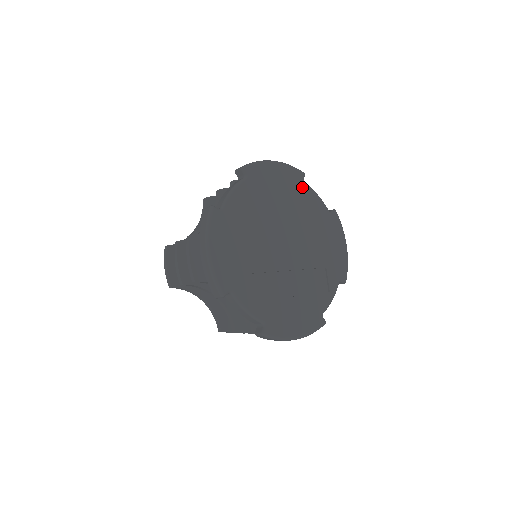
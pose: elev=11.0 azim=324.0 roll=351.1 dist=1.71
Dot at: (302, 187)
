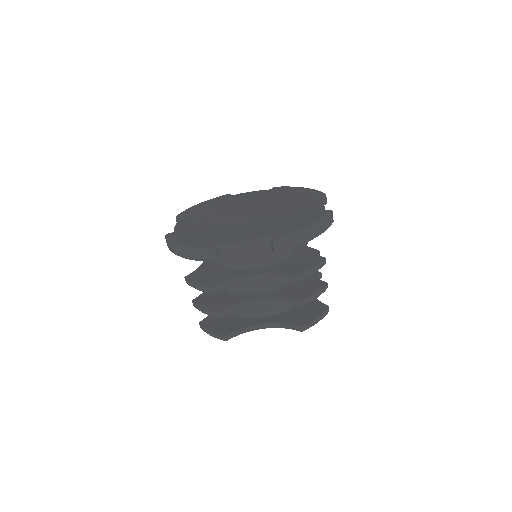
Dot at: (311, 197)
